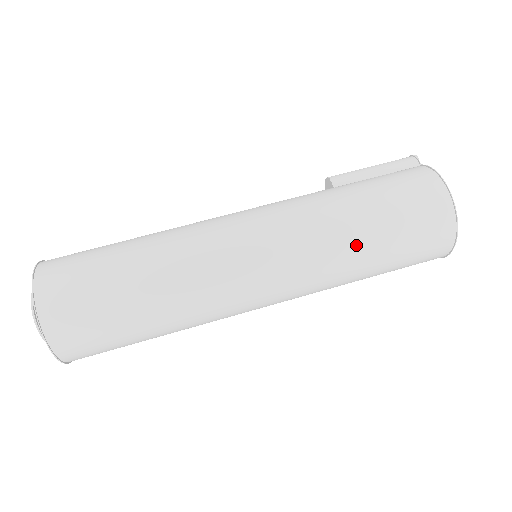
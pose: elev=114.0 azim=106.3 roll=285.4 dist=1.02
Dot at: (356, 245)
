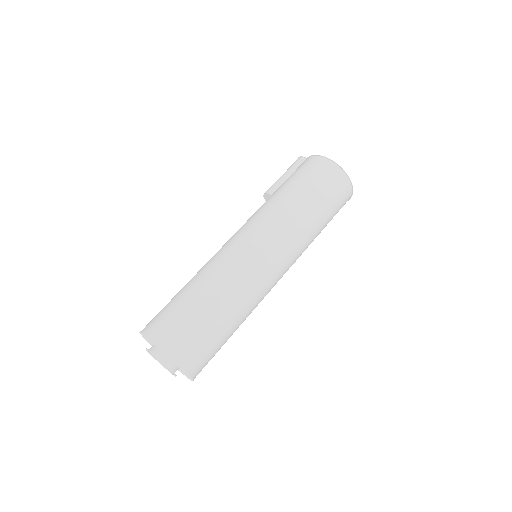
Dot at: (304, 212)
